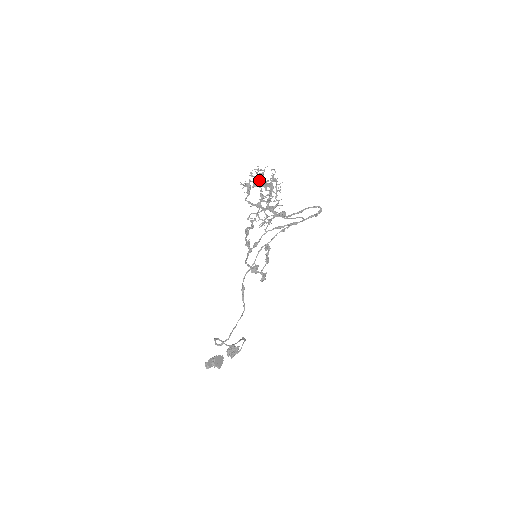
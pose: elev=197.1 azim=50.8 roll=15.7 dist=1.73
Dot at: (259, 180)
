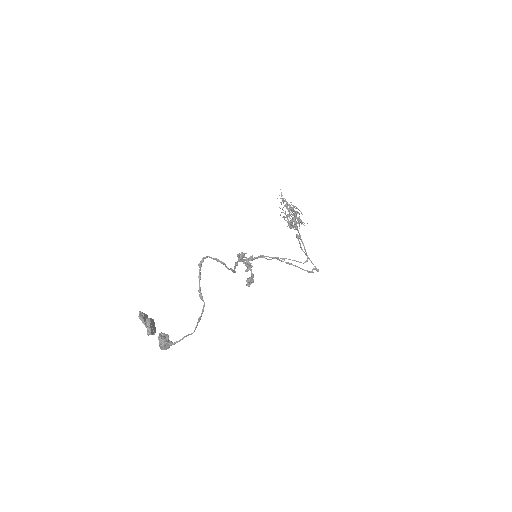
Dot at: occluded
